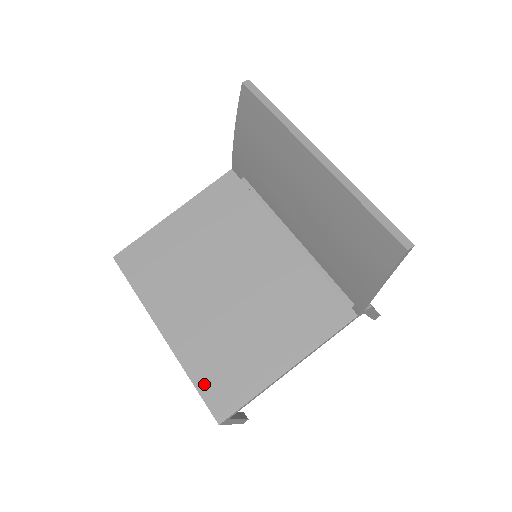
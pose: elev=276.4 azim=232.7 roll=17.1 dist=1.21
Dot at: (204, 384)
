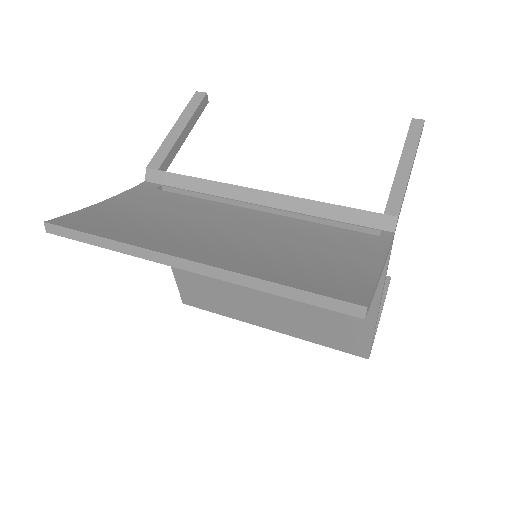
Dot at: (331, 344)
